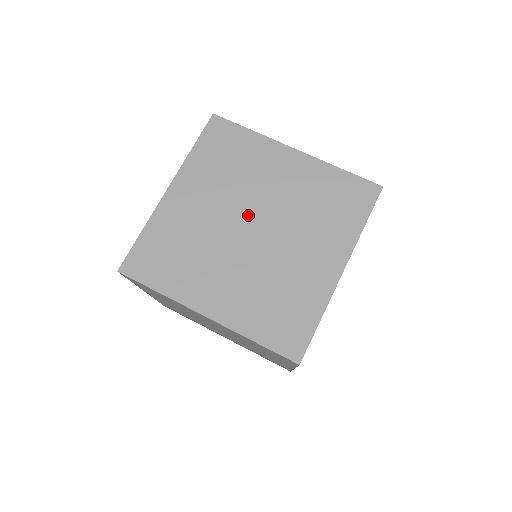
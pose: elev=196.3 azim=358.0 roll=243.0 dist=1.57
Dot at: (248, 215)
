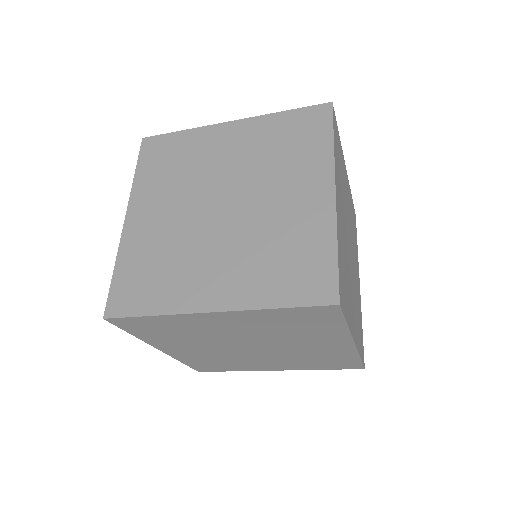
Dot at: (212, 197)
